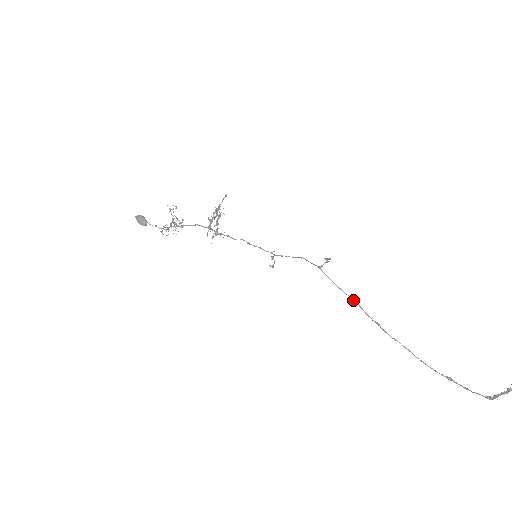
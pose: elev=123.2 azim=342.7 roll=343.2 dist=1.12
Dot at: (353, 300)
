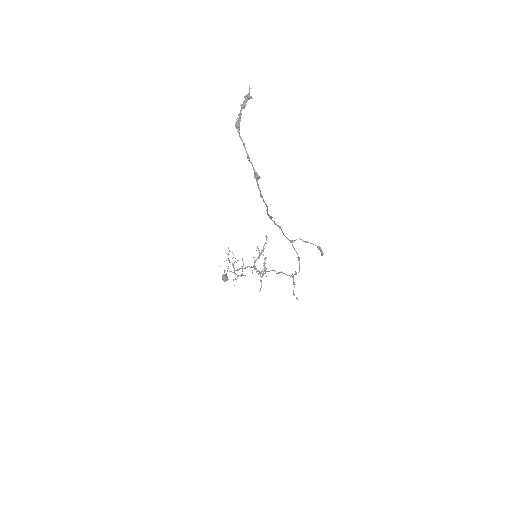
Dot at: (280, 228)
